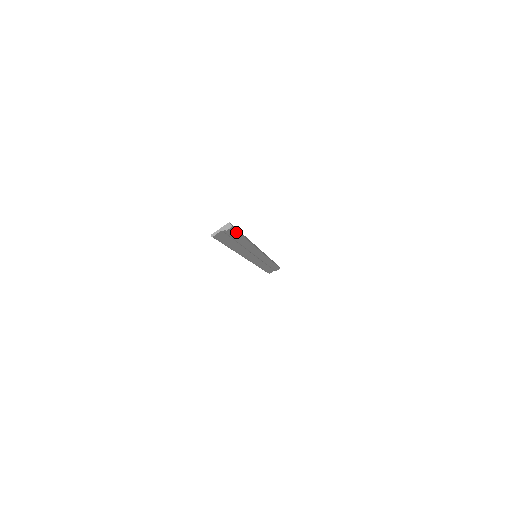
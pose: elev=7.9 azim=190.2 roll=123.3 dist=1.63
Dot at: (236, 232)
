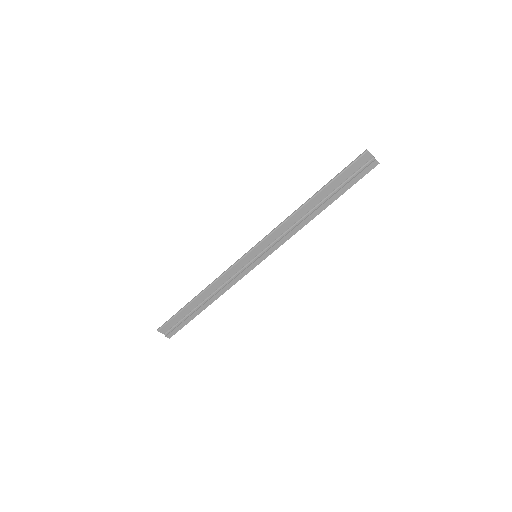
Dot at: (361, 177)
